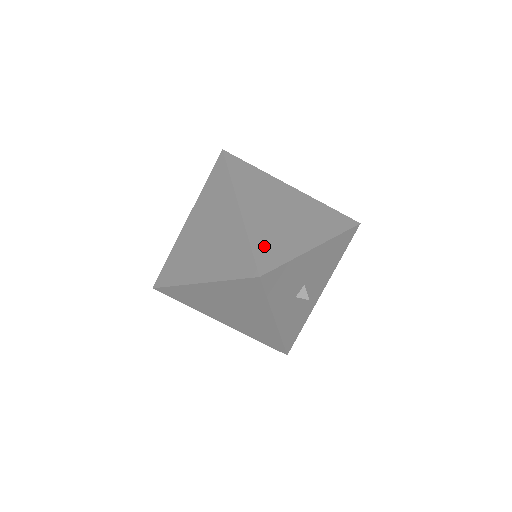
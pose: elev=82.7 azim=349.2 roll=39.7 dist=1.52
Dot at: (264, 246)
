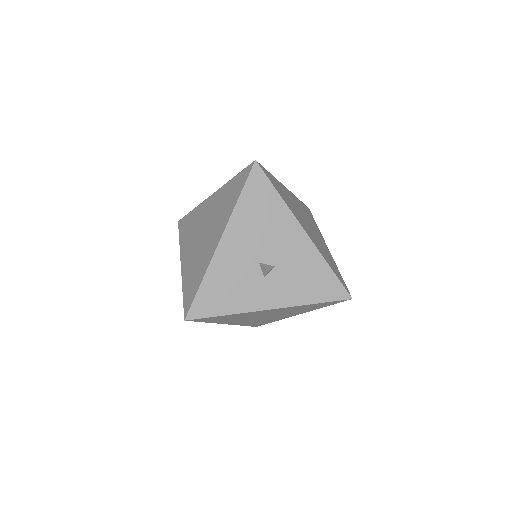
Dot at: (189, 286)
